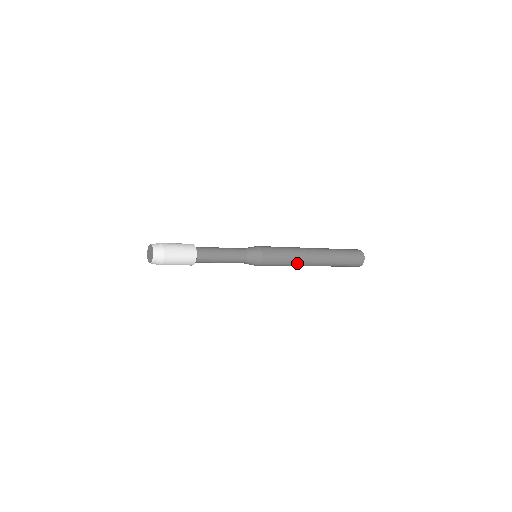
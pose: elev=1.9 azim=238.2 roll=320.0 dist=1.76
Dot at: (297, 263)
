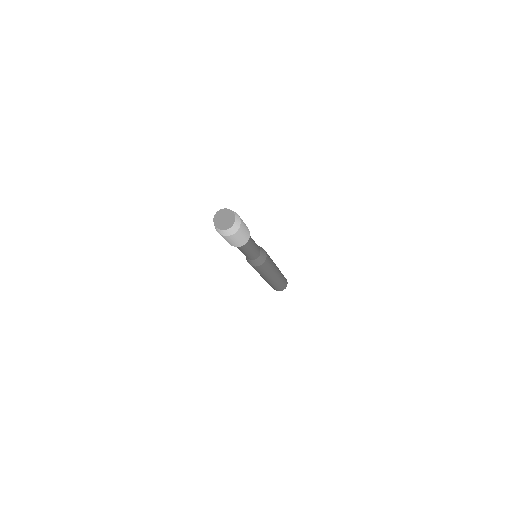
Dot at: (274, 266)
